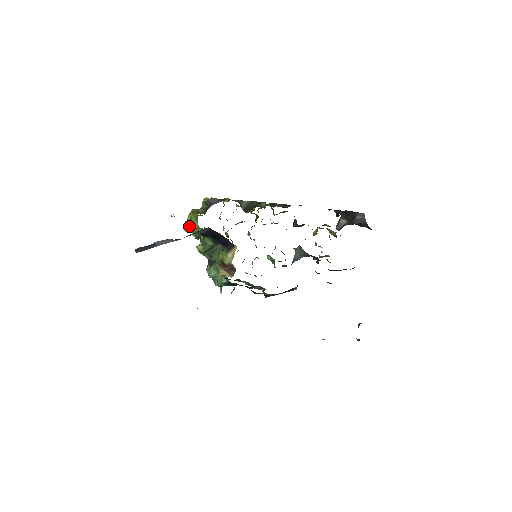
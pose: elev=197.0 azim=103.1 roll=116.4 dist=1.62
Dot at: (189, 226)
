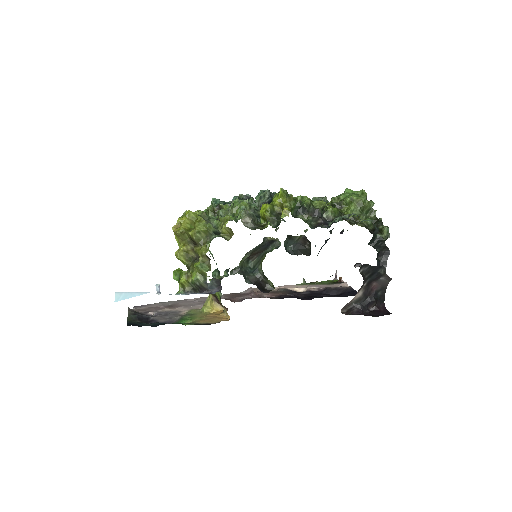
Dot at: occluded
